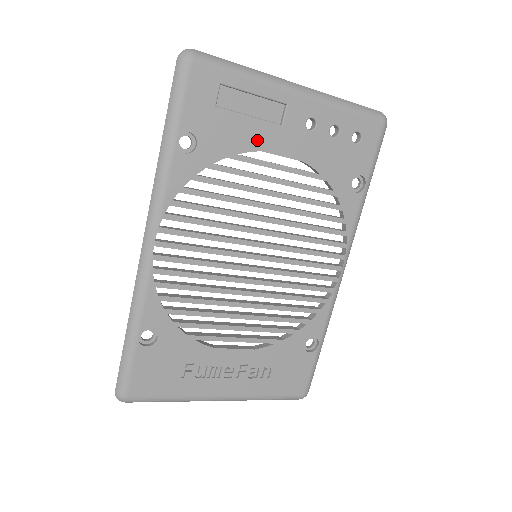
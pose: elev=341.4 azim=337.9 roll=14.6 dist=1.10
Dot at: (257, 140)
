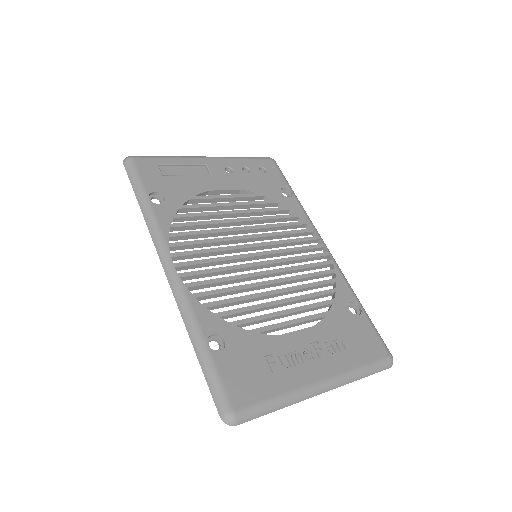
Dot at: (202, 186)
